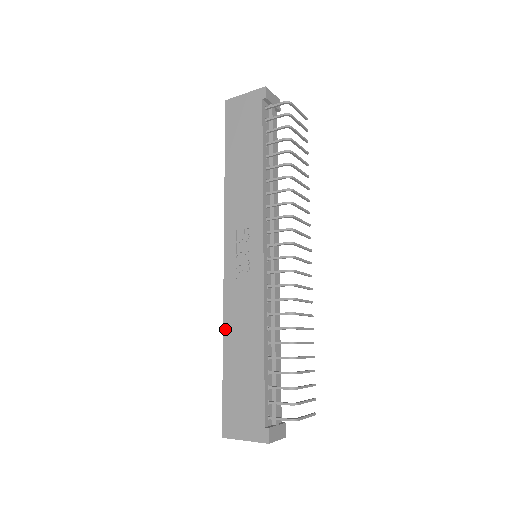
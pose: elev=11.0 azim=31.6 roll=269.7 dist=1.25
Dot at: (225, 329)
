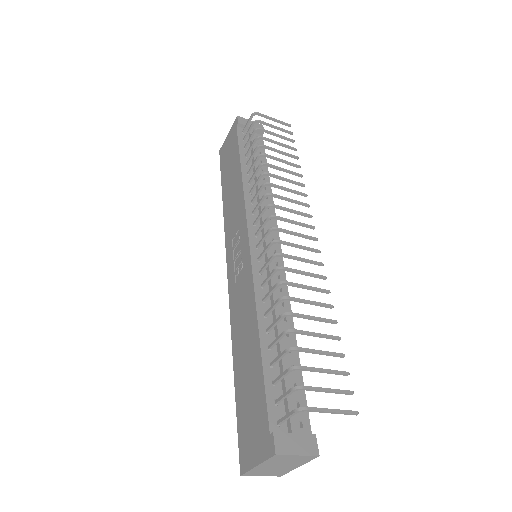
Dot at: (233, 341)
